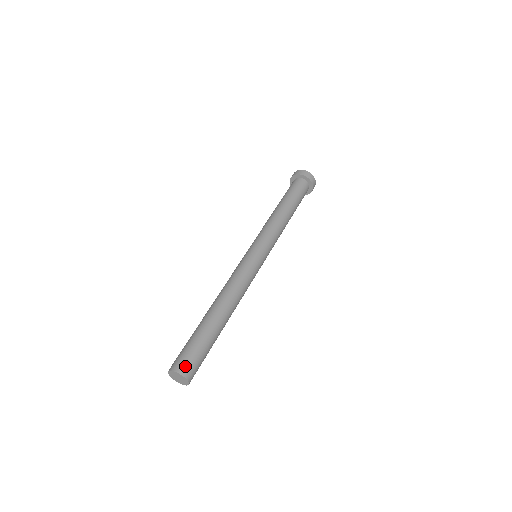
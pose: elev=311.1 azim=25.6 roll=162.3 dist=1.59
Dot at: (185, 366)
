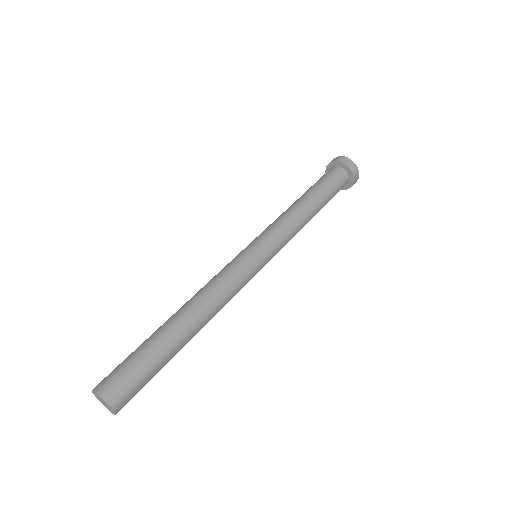
Dot at: (114, 389)
